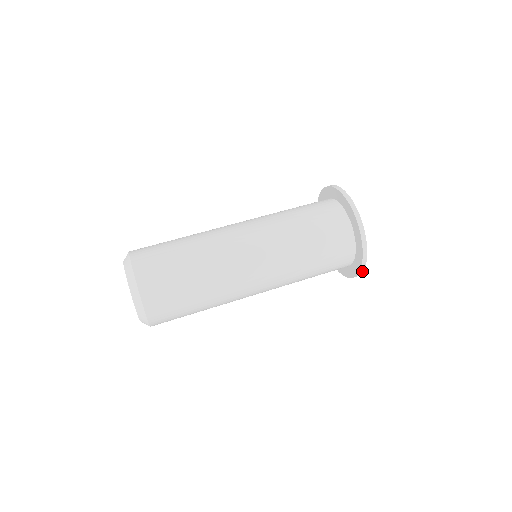
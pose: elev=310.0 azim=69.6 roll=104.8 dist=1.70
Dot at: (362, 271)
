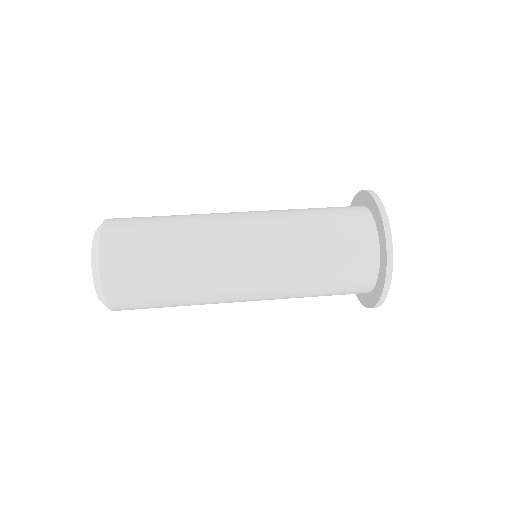
Dot at: (391, 271)
